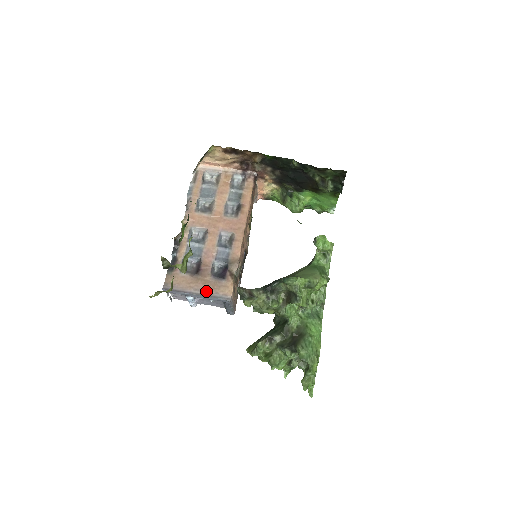
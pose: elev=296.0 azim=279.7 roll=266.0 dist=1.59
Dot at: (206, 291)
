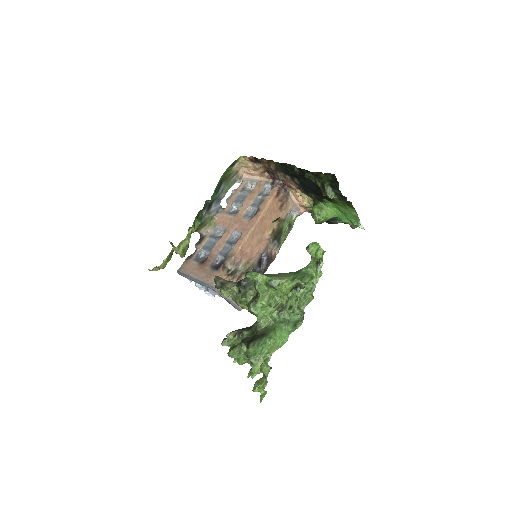
Dot at: (201, 278)
